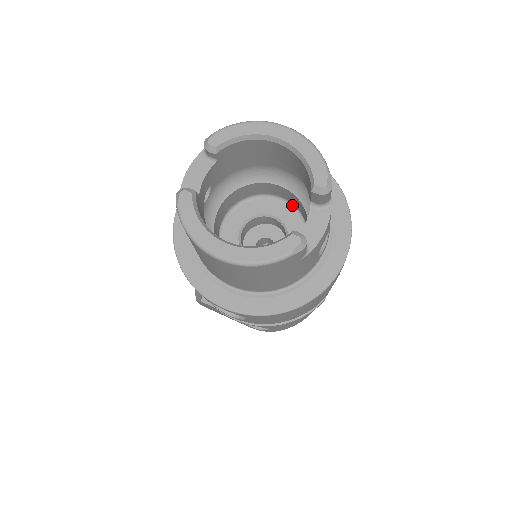
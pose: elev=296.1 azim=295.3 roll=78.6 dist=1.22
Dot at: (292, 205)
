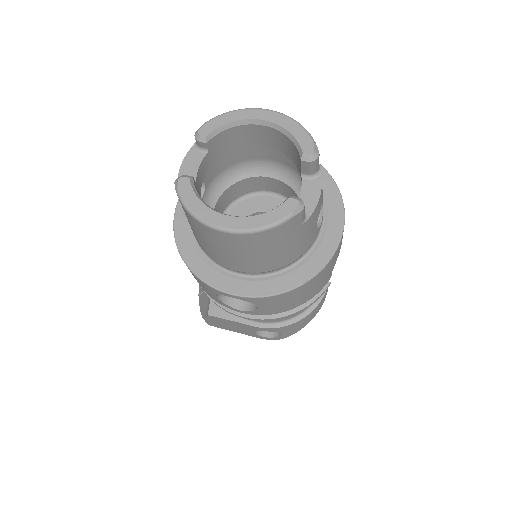
Dot at: (283, 197)
